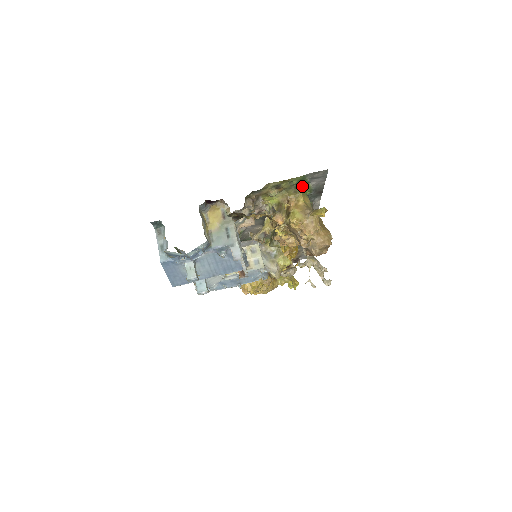
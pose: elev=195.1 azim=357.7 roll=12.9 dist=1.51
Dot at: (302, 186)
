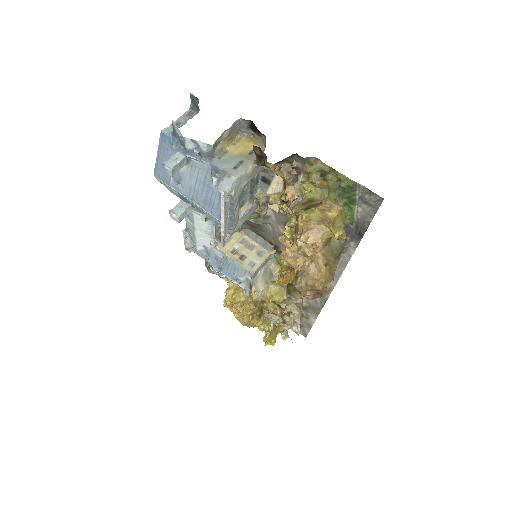
Dot at: (347, 201)
